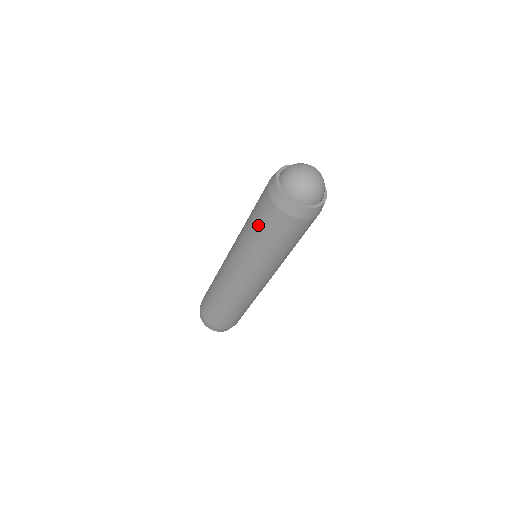
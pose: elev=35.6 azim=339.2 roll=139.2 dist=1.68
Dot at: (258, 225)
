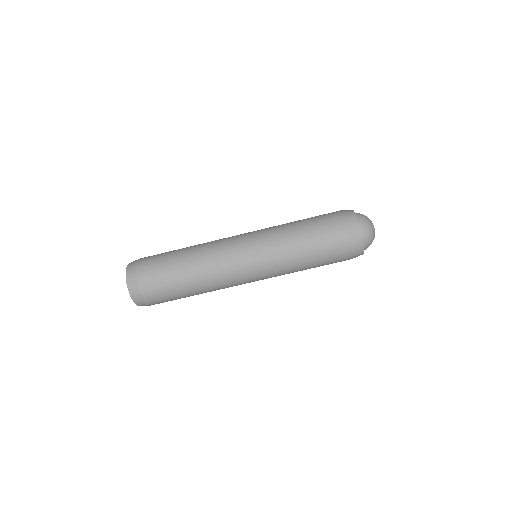
Dot at: occluded
